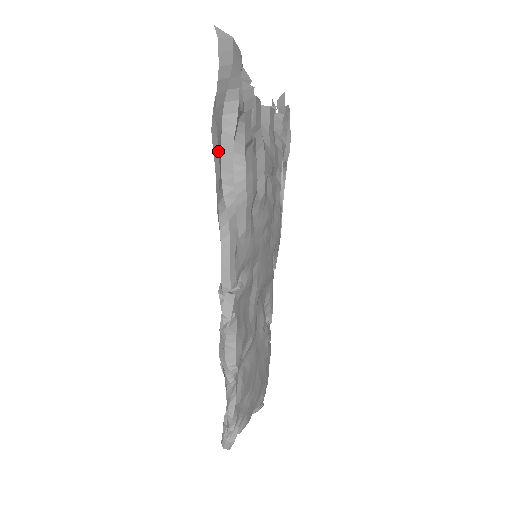
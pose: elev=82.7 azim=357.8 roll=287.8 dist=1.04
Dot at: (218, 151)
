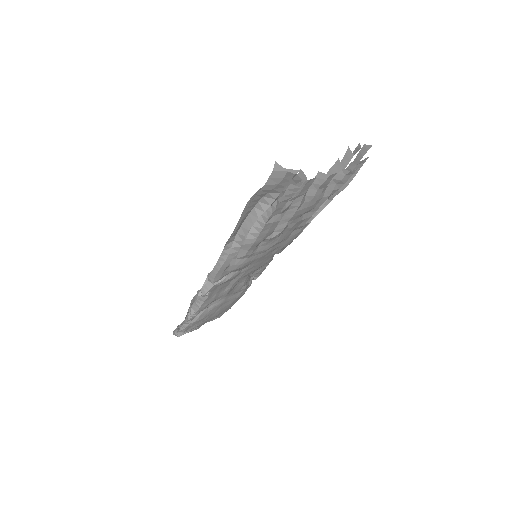
Dot at: (241, 221)
